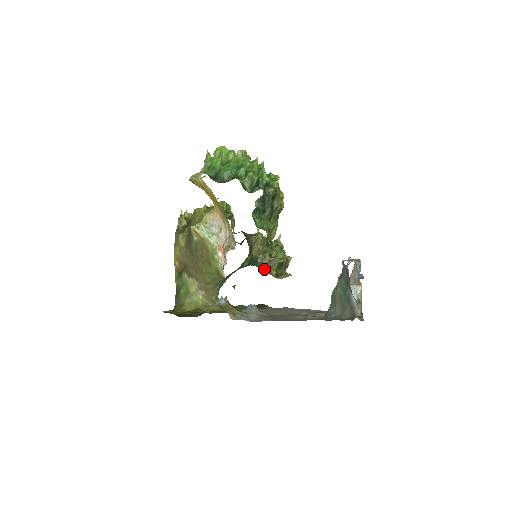
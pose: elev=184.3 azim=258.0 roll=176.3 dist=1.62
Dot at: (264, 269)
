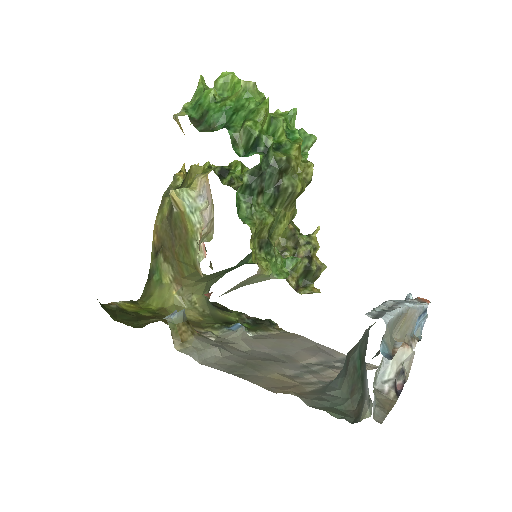
Dot at: (249, 283)
